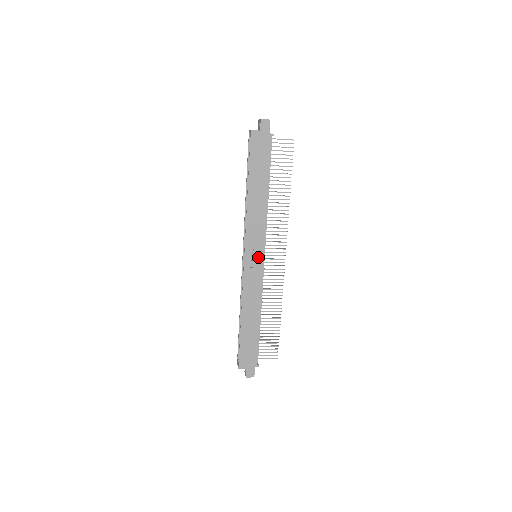
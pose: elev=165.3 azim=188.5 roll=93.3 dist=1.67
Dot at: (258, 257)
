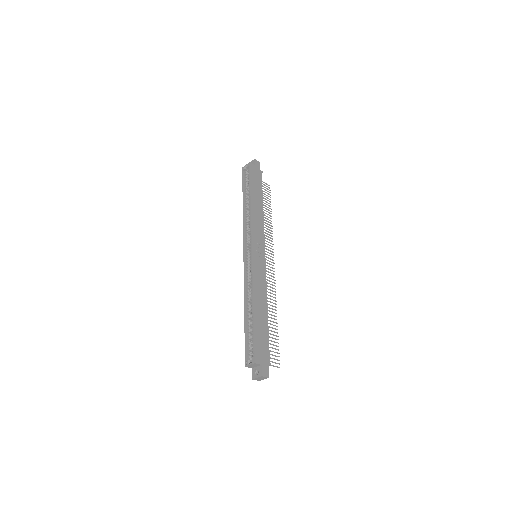
Dot at: (261, 253)
